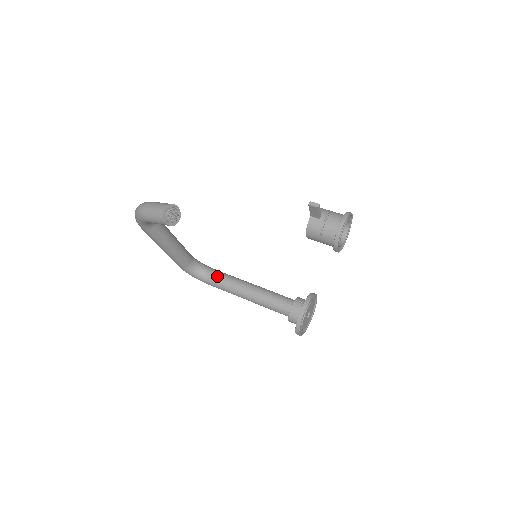
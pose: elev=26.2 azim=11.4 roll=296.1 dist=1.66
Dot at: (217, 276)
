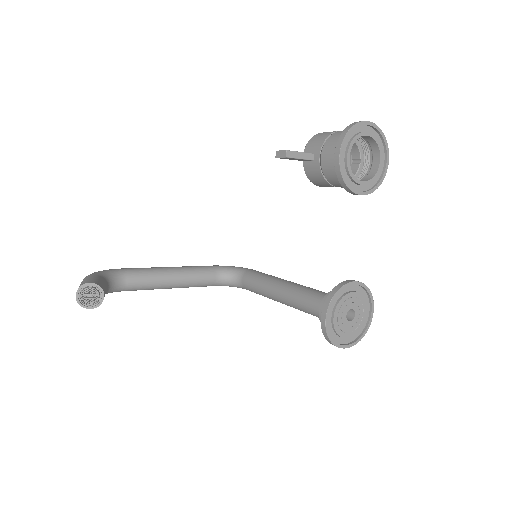
Dot at: (248, 282)
